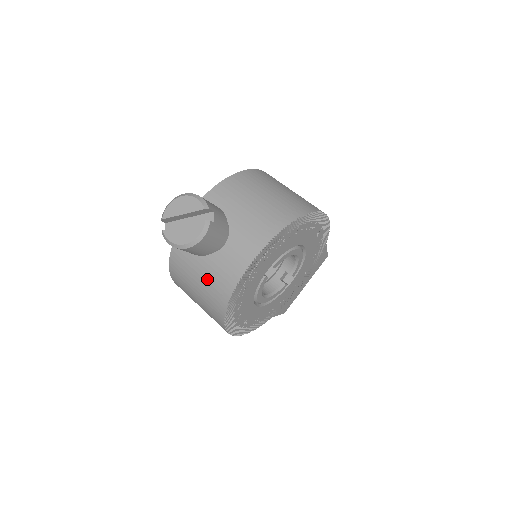
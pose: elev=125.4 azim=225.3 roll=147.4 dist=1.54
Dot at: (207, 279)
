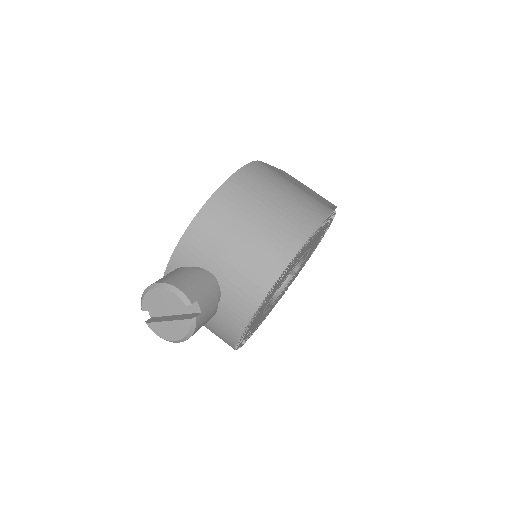
Dot at: (208, 322)
